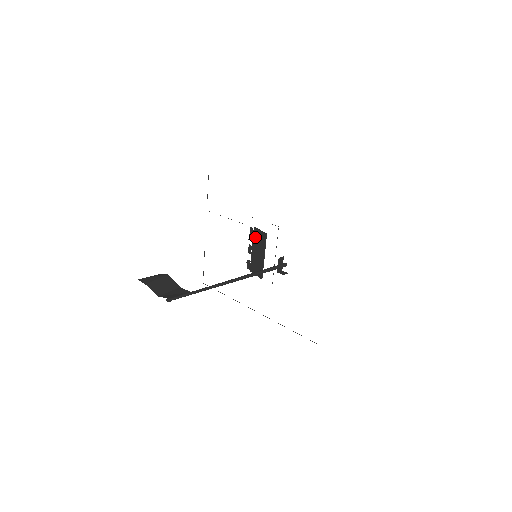
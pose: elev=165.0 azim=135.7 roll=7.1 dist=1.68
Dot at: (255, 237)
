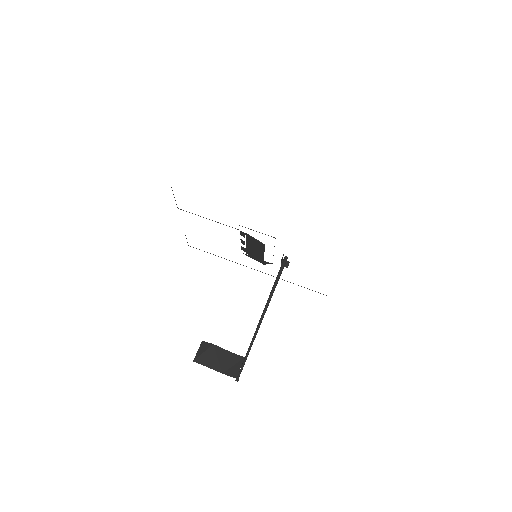
Dot at: (249, 240)
